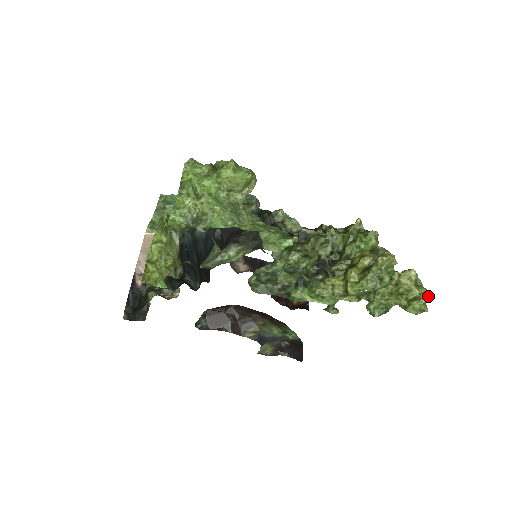
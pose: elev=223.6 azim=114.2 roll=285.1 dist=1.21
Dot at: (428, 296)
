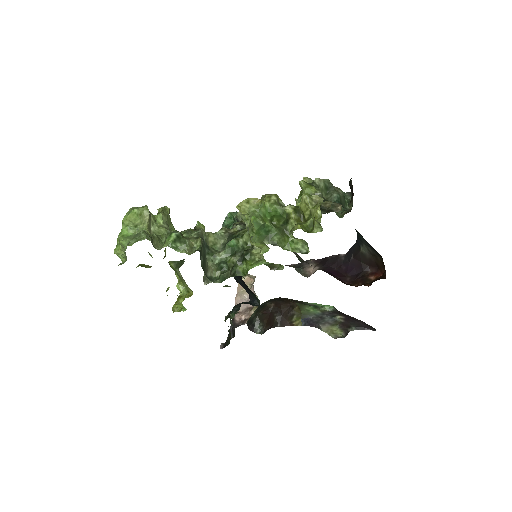
Dot at: (318, 209)
